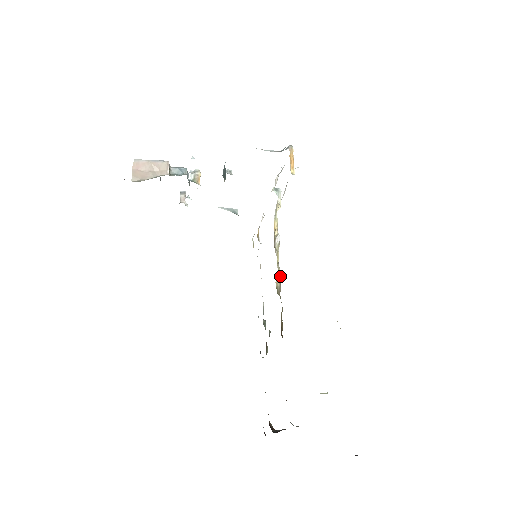
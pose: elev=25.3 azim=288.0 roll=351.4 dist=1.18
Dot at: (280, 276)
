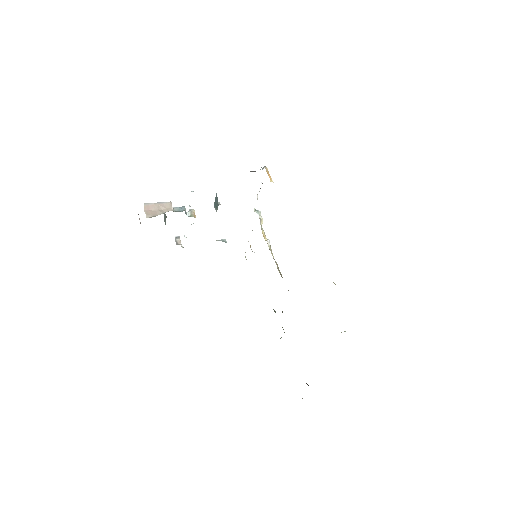
Dot at: (278, 267)
